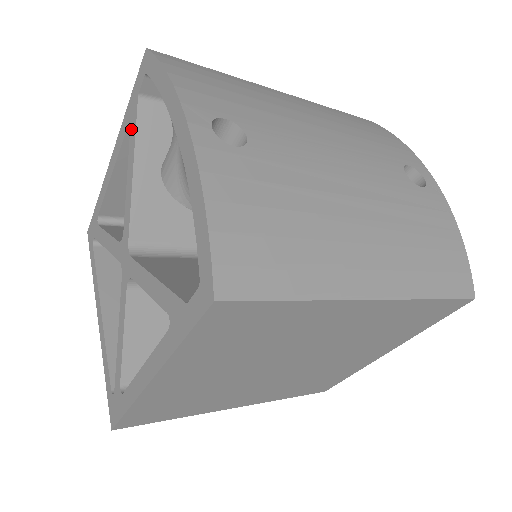
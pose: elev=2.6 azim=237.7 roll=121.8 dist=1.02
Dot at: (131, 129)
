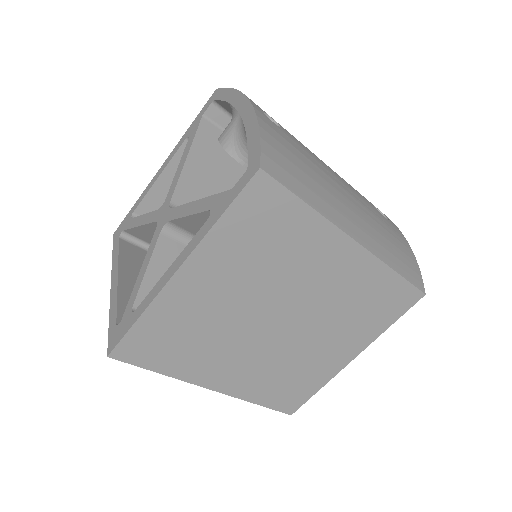
Dot at: (190, 136)
